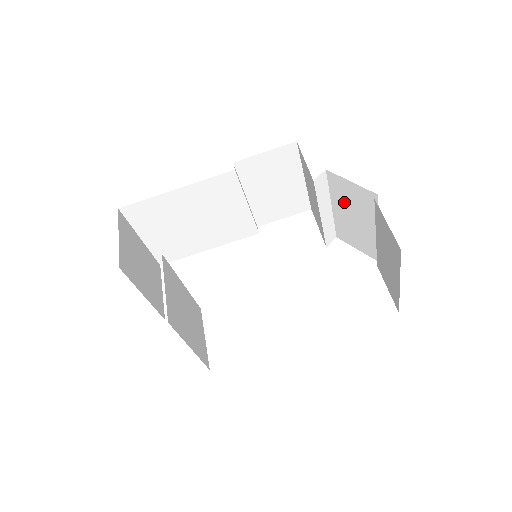
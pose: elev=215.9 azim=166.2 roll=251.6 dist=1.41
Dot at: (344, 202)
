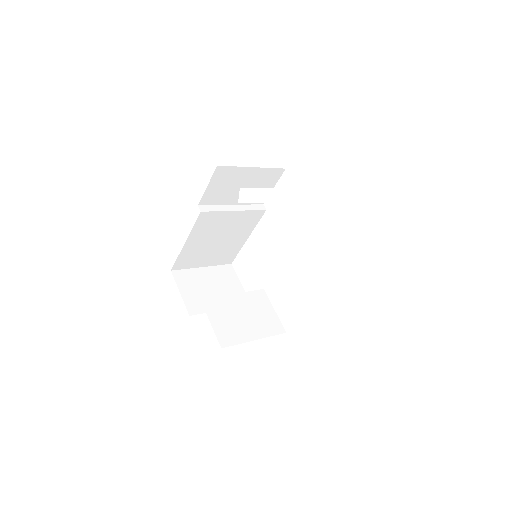
Dot at: occluded
